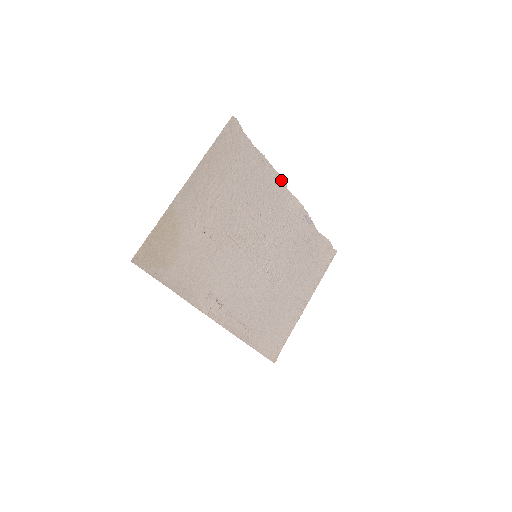
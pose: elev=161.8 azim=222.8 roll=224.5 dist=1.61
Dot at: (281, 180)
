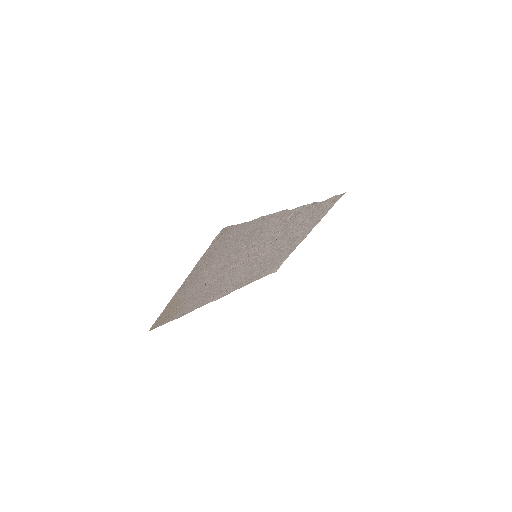
Dot at: (281, 211)
